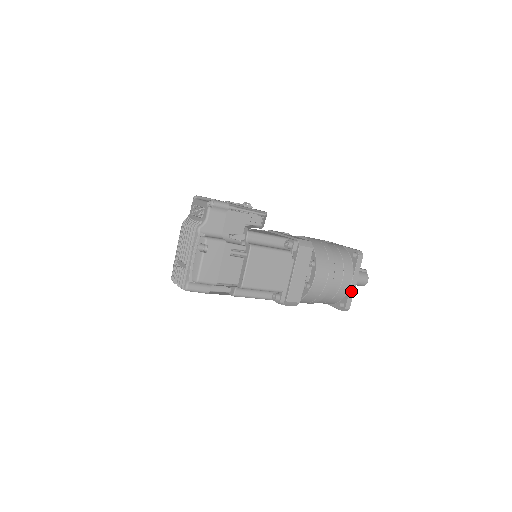
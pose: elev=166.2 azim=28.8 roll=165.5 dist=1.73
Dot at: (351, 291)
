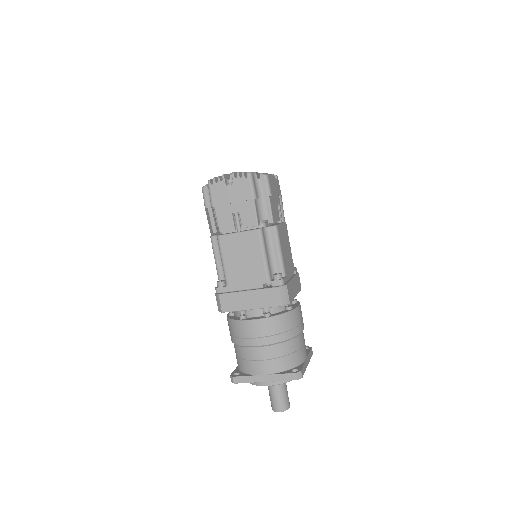
Dot at: (305, 365)
